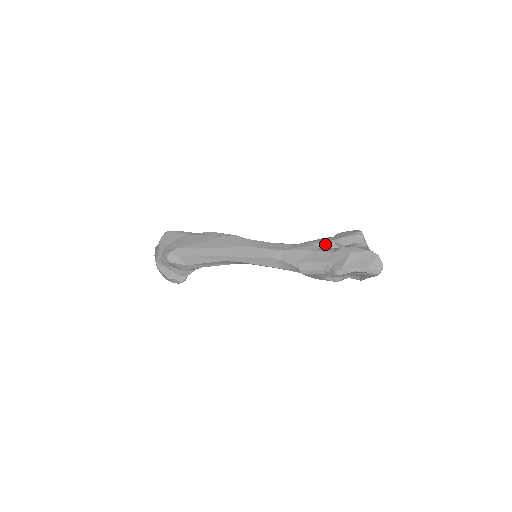
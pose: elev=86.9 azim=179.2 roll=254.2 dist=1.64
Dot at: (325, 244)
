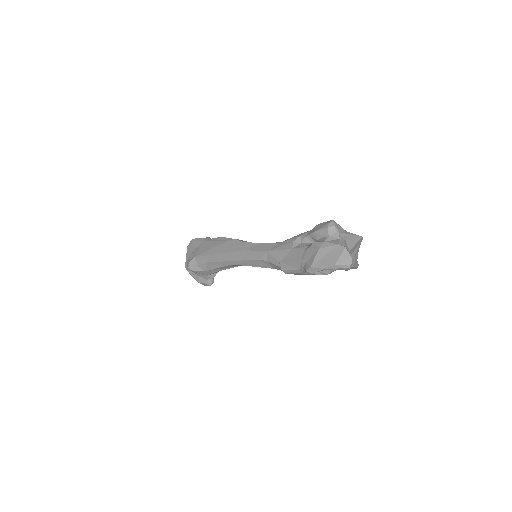
Dot at: (303, 240)
